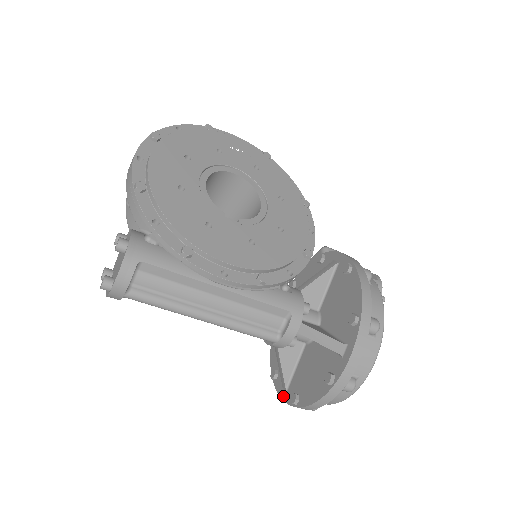
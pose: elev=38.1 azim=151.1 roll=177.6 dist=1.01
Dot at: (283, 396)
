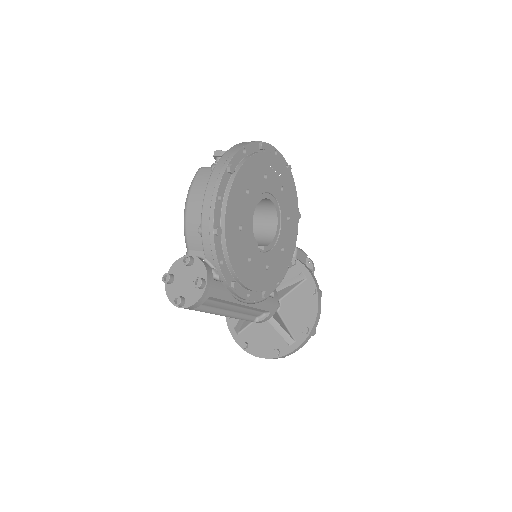
Dot at: (234, 335)
